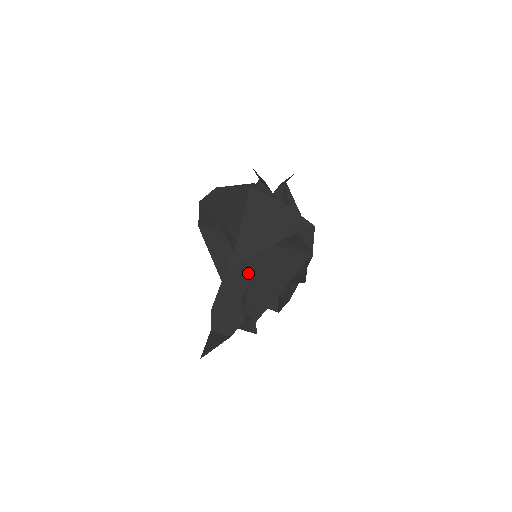
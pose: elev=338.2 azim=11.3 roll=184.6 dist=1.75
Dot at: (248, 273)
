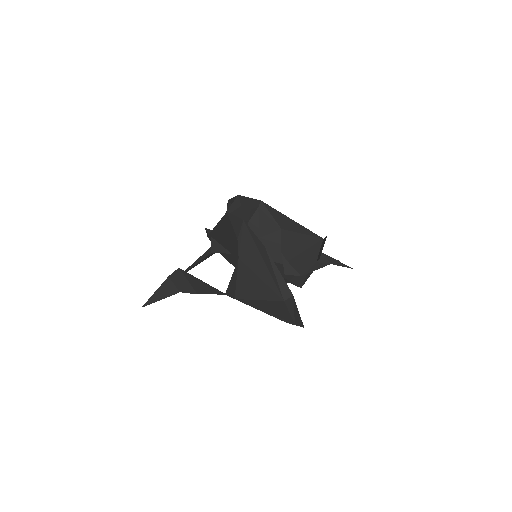
Dot at: (238, 256)
